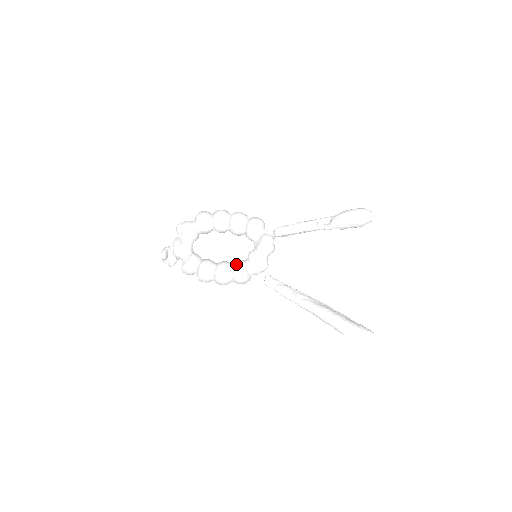
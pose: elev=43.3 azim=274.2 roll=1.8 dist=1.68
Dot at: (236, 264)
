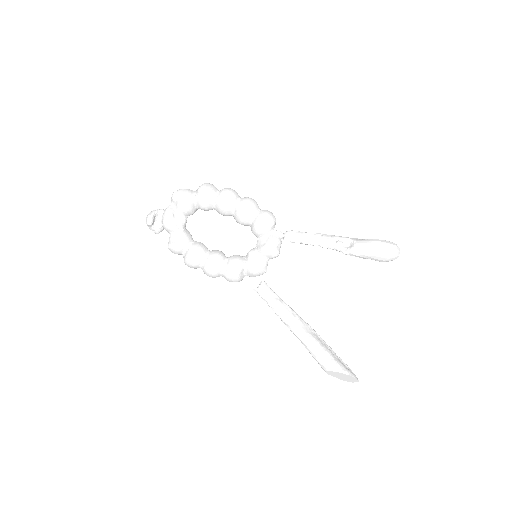
Dot at: (232, 261)
